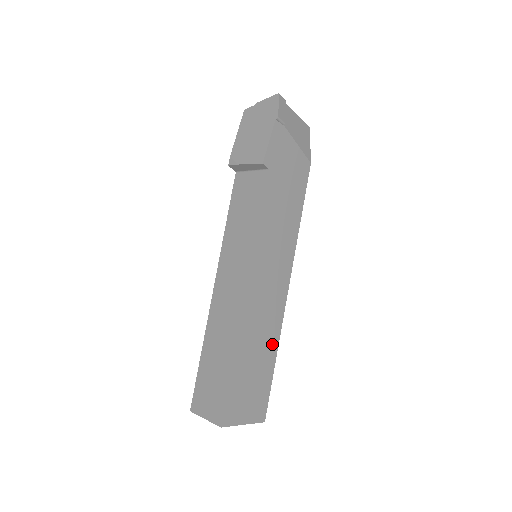
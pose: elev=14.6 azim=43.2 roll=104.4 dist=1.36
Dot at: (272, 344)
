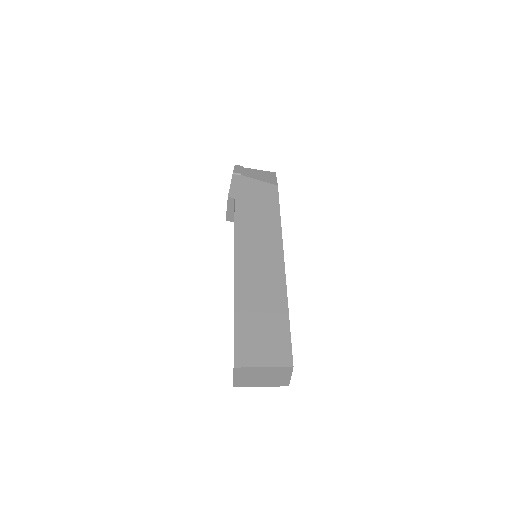
Dot at: (279, 302)
